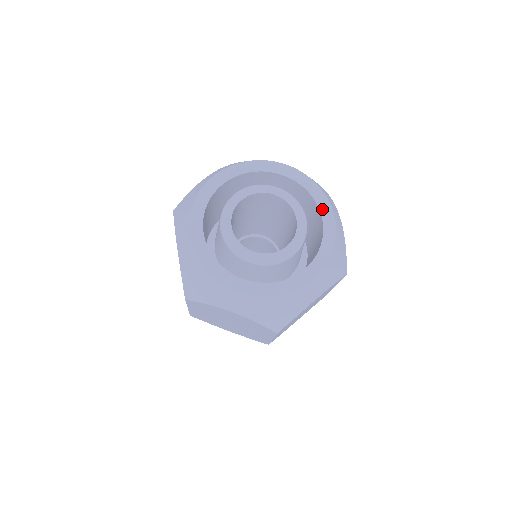
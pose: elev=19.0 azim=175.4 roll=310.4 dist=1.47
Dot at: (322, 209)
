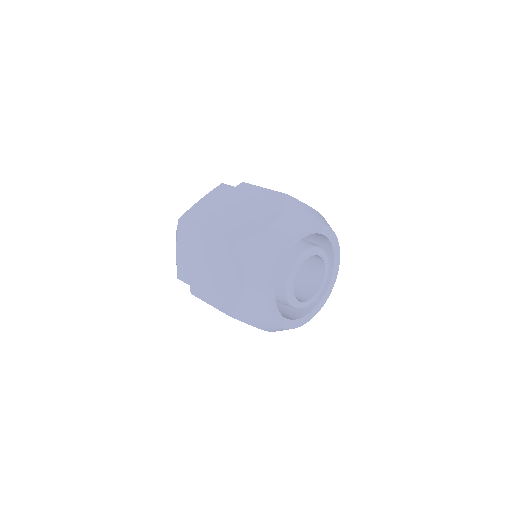
Dot at: (323, 233)
